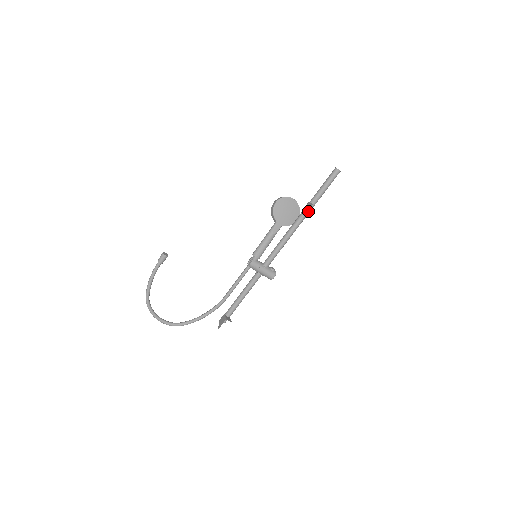
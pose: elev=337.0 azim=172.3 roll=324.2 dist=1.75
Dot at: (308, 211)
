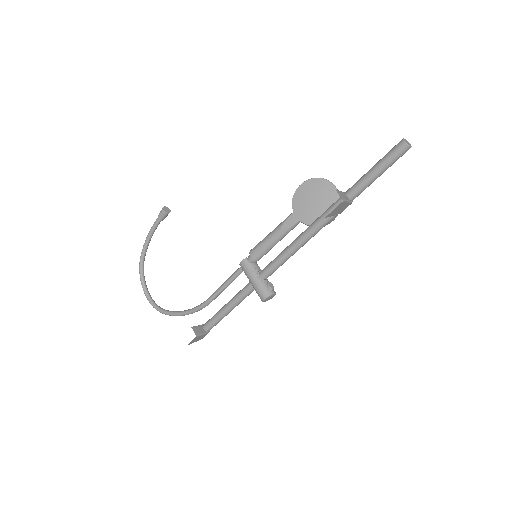
Dot at: occluded
